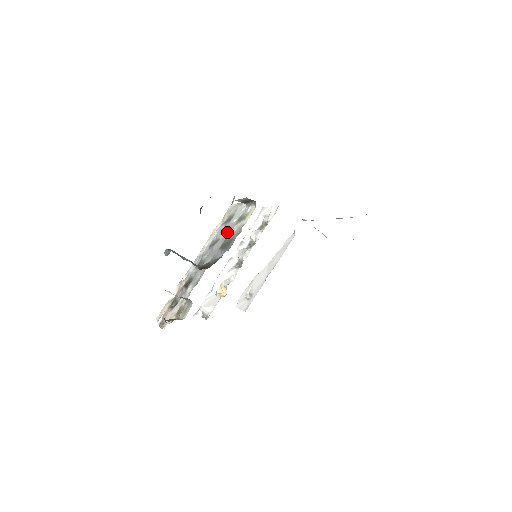
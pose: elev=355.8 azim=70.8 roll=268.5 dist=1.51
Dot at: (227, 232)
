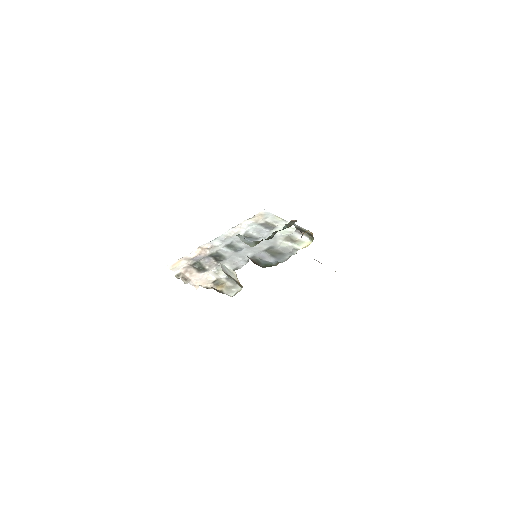
Dot at: (271, 239)
